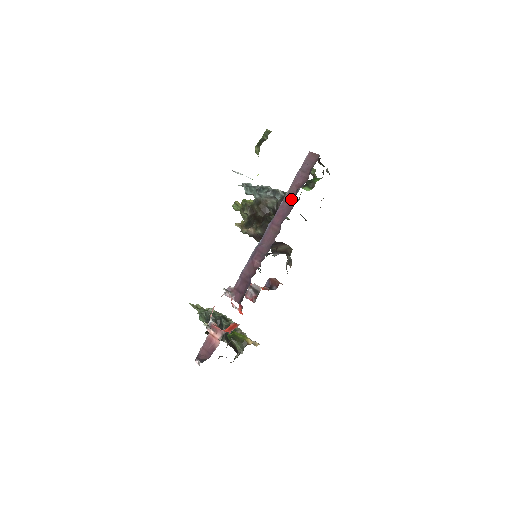
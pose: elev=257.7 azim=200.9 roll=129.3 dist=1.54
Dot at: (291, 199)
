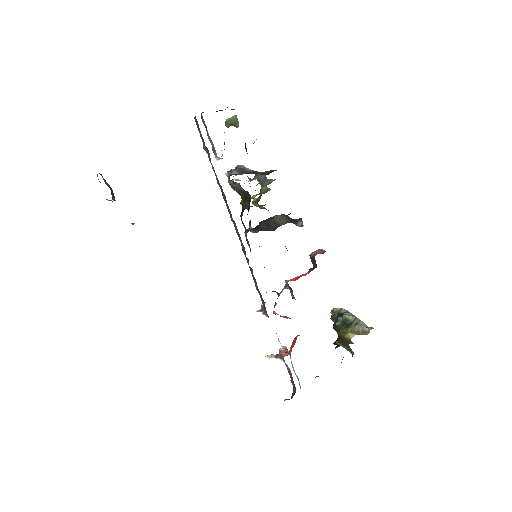
Dot at: (218, 180)
